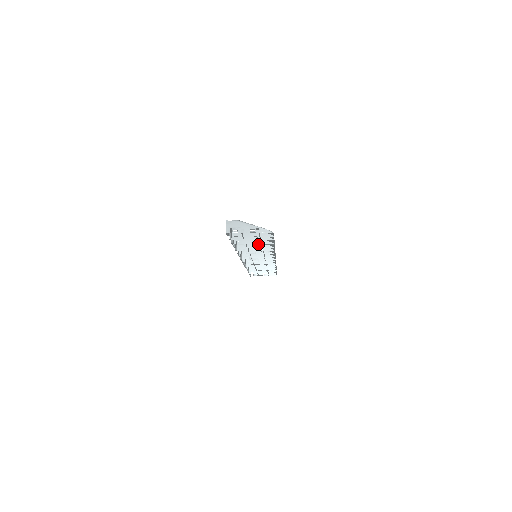
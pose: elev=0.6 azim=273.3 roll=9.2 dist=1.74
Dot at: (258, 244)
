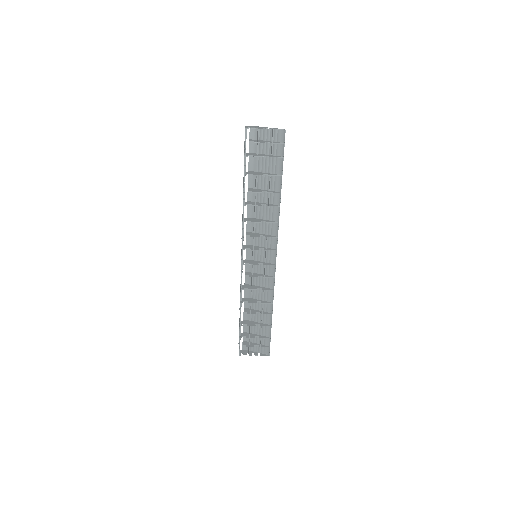
Dot at: (265, 191)
